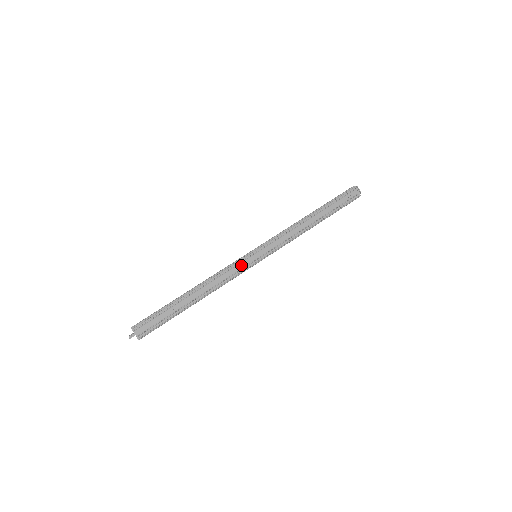
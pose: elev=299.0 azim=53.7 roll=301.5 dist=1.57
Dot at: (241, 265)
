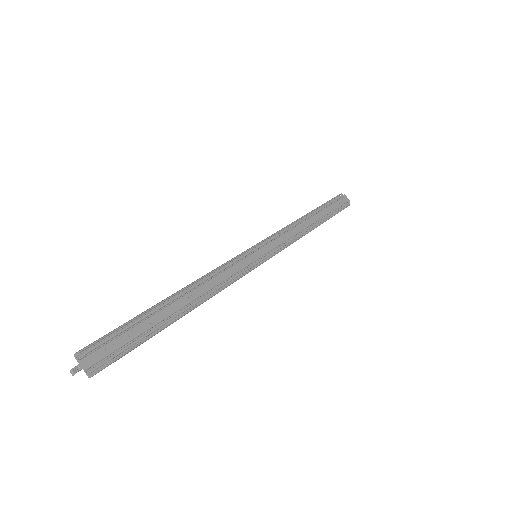
Dot at: (240, 264)
